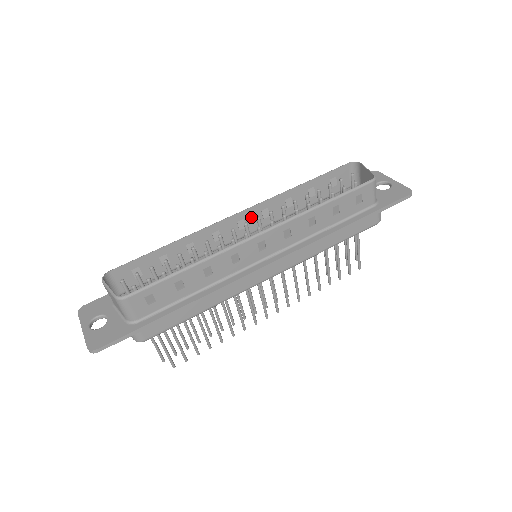
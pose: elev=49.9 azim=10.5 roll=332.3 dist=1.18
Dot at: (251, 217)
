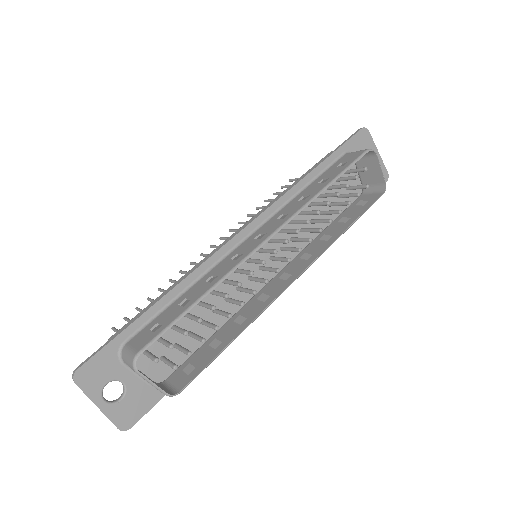
Dot at: (273, 229)
